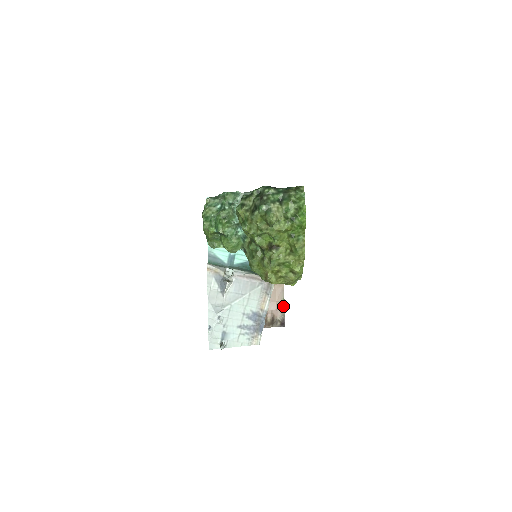
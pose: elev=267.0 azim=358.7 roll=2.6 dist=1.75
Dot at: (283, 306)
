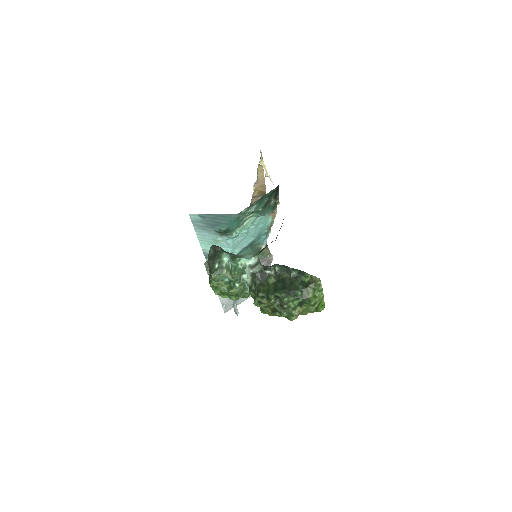
Dot at: occluded
